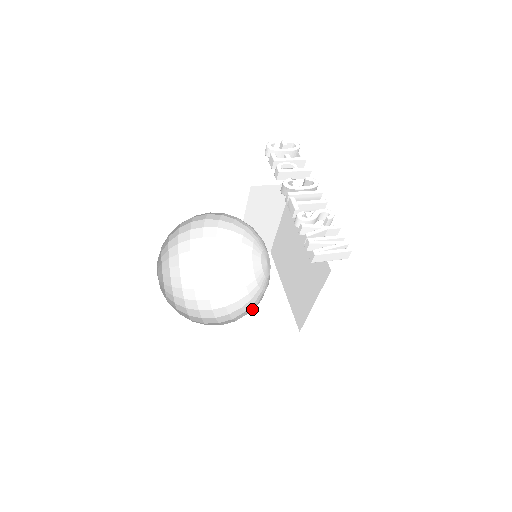
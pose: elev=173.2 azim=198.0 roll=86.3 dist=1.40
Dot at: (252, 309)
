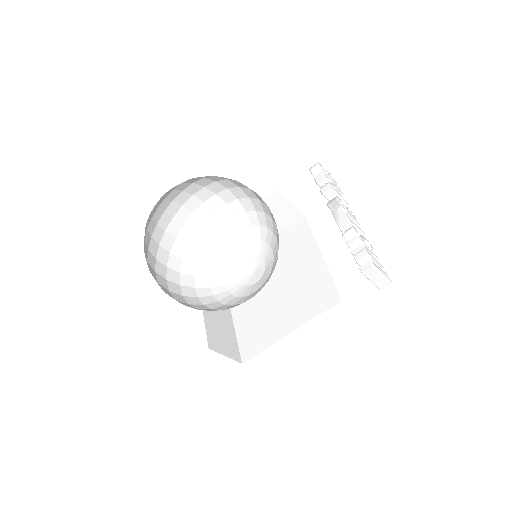
Dot at: (230, 307)
